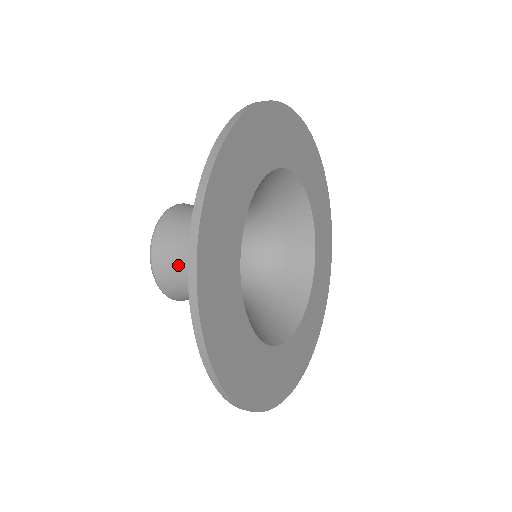
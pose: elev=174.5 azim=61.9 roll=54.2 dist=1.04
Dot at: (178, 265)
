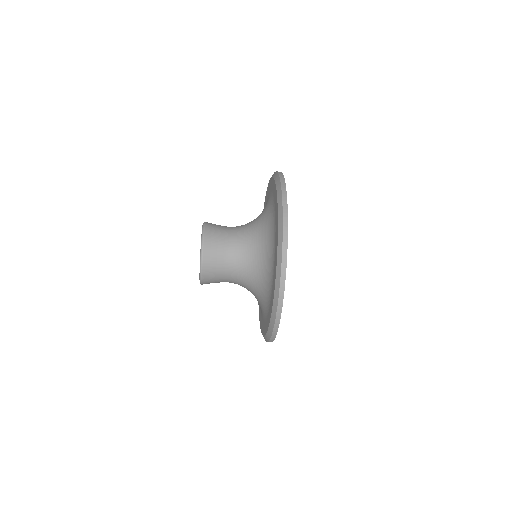
Dot at: (221, 247)
